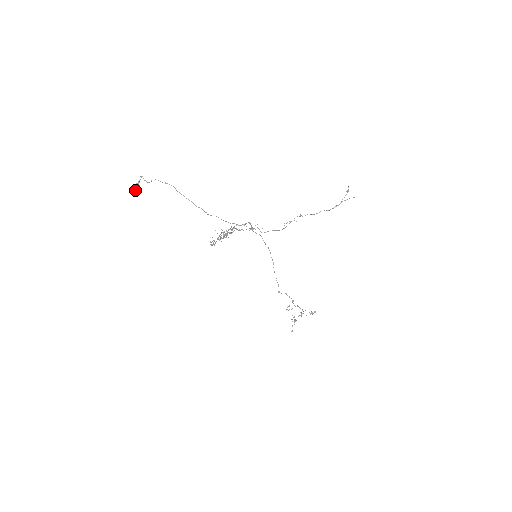
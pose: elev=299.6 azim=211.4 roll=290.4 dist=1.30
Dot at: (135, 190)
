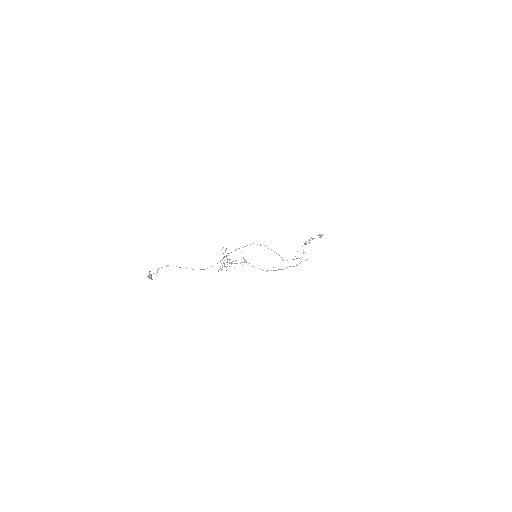
Dot at: (150, 278)
